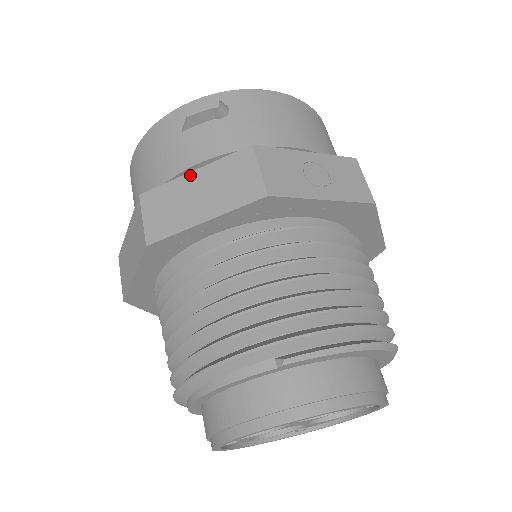
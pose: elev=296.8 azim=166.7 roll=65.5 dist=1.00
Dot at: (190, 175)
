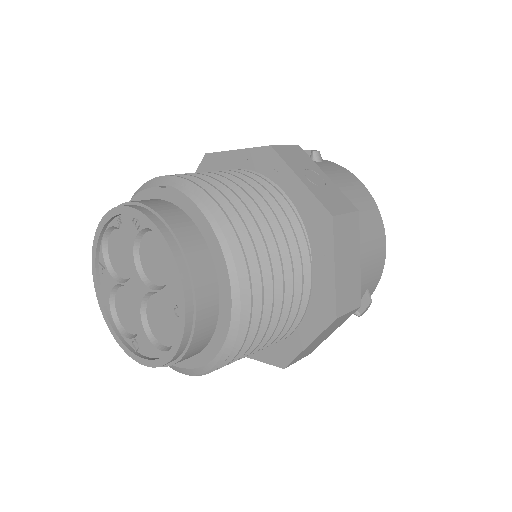
Dot at: occluded
